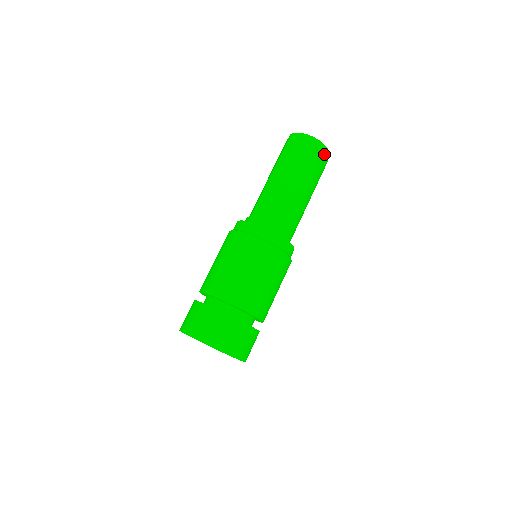
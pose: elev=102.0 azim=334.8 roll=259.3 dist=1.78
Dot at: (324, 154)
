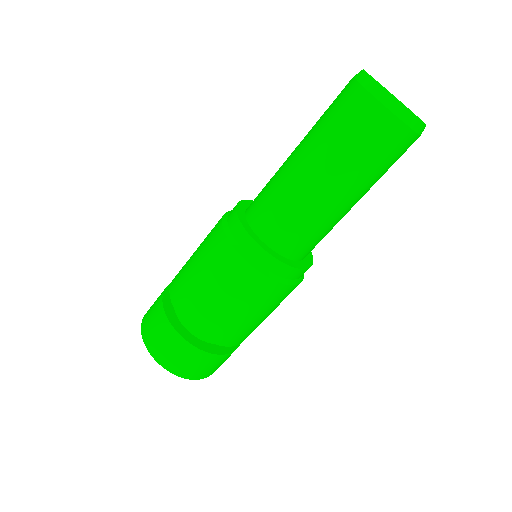
Dot at: (396, 123)
